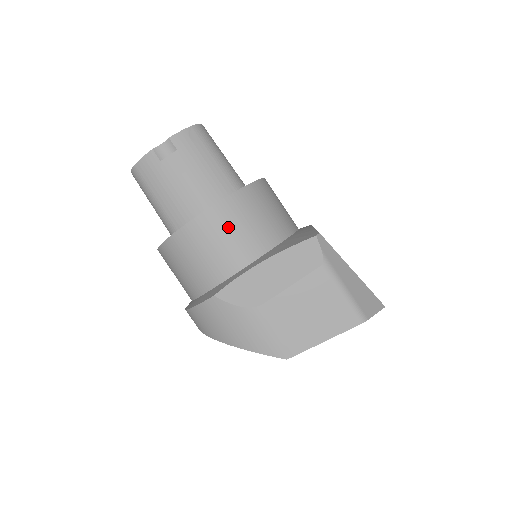
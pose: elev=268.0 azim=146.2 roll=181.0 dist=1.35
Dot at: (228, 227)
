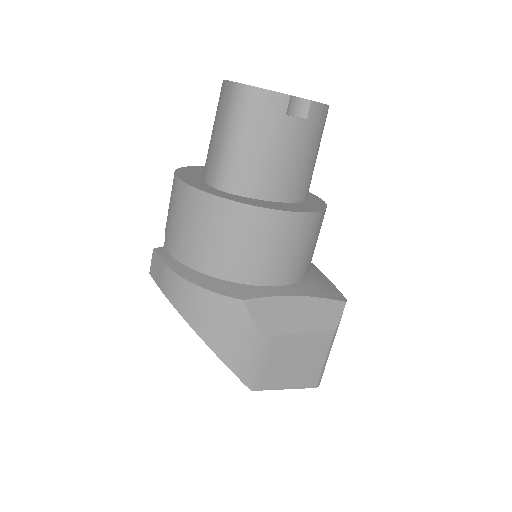
Dot at: (296, 241)
